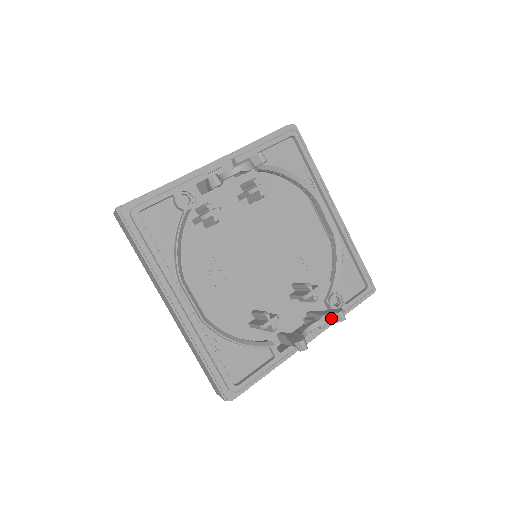
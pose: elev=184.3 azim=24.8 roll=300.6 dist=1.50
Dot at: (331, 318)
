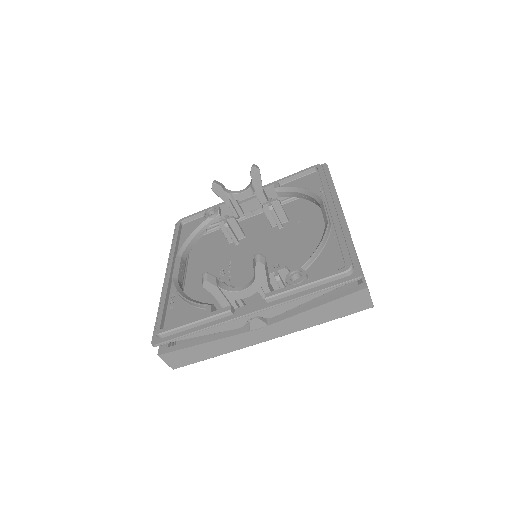
Dot at: (254, 268)
